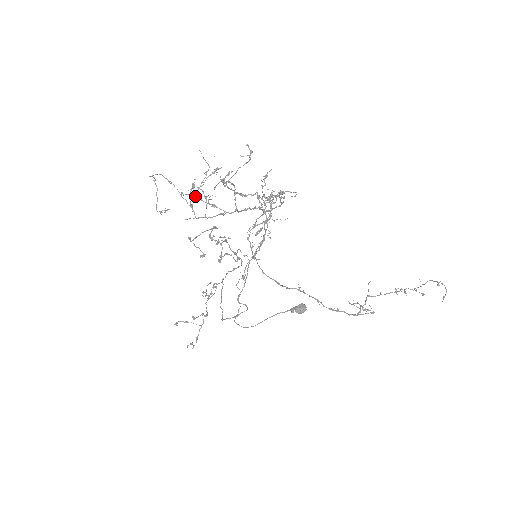
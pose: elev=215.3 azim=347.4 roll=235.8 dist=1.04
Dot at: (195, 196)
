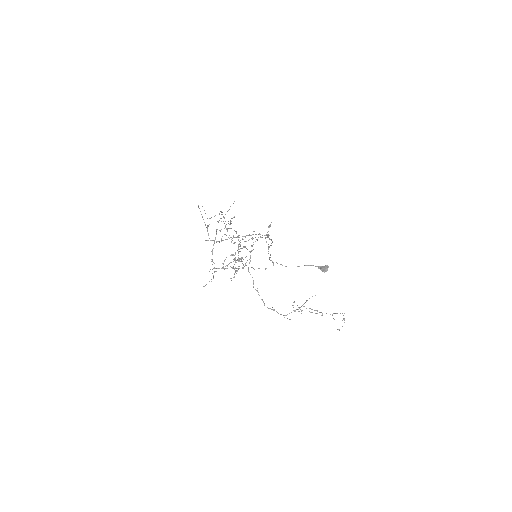
Dot at: occluded
